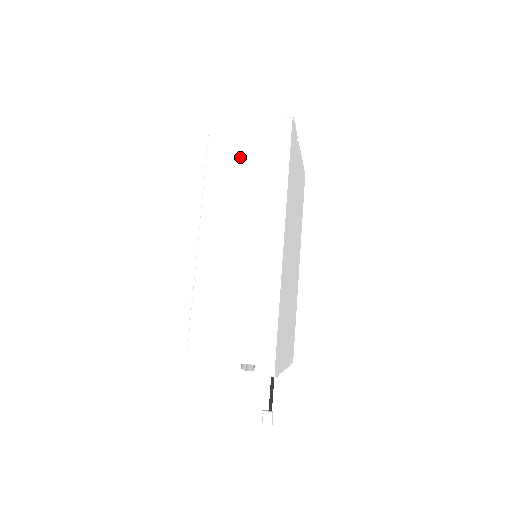
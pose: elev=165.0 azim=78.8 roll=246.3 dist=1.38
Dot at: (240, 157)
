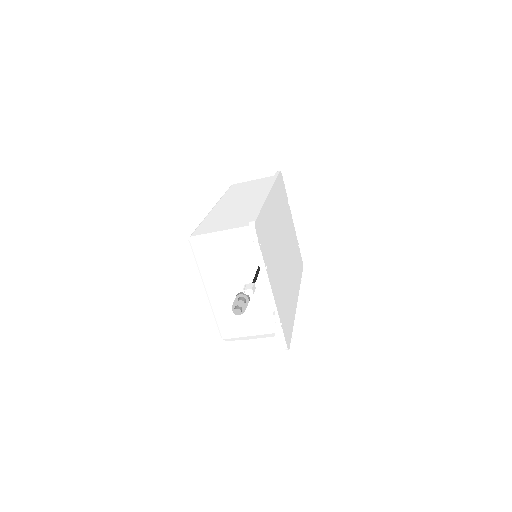
Dot at: (247, 186)
